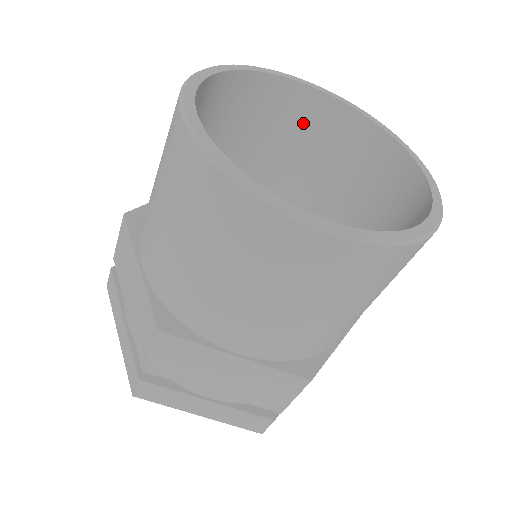
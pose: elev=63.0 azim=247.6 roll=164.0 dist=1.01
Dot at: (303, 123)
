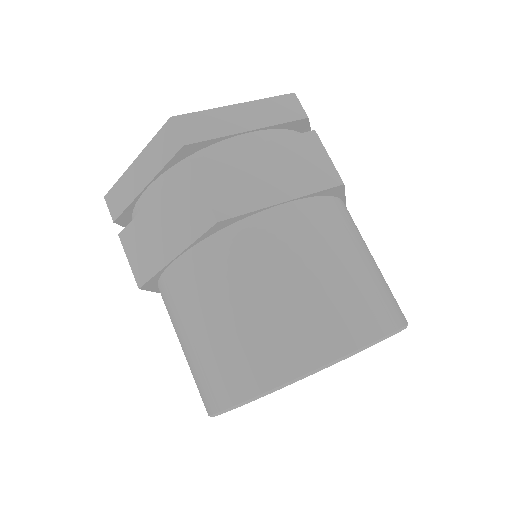
Dot at: occluded
